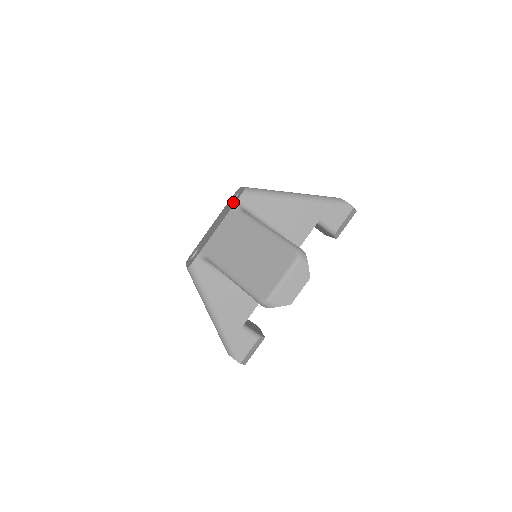
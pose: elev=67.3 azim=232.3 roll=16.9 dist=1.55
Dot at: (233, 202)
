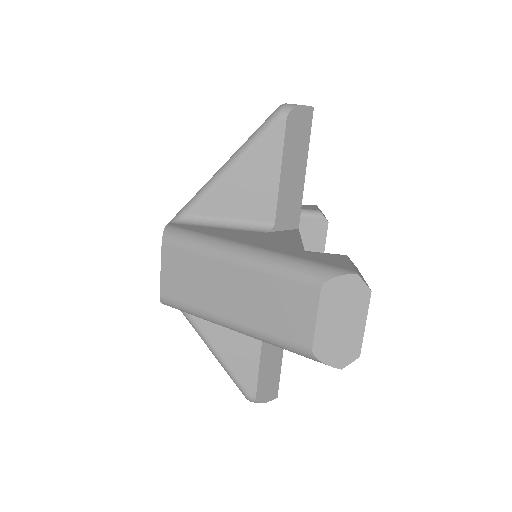
Dot at: occluded
